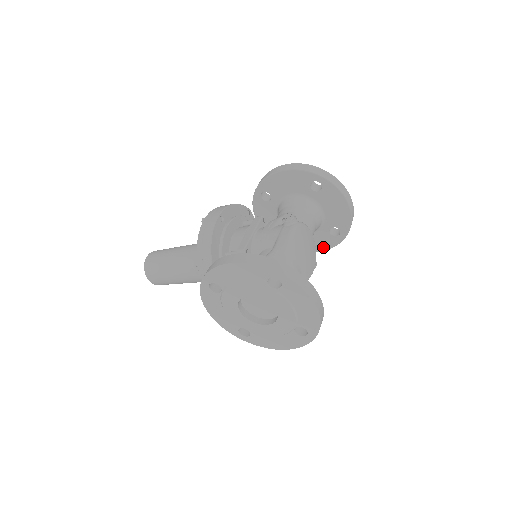
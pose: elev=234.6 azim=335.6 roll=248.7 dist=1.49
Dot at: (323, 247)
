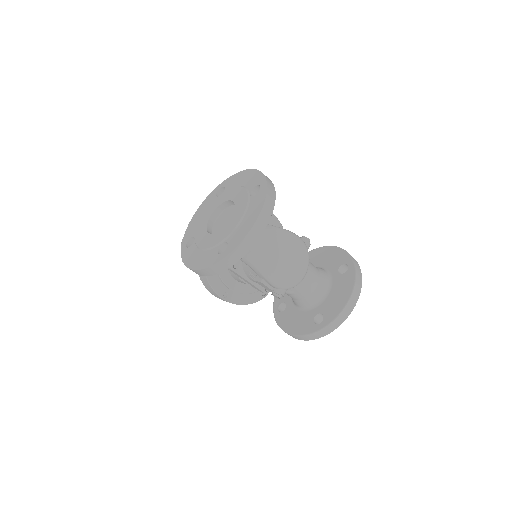
Dot at: (297, 331)
